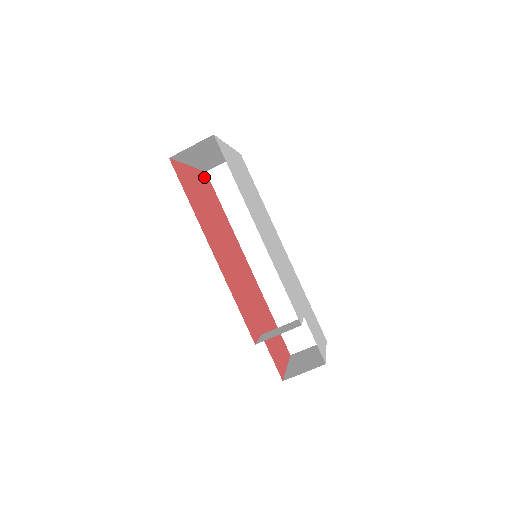
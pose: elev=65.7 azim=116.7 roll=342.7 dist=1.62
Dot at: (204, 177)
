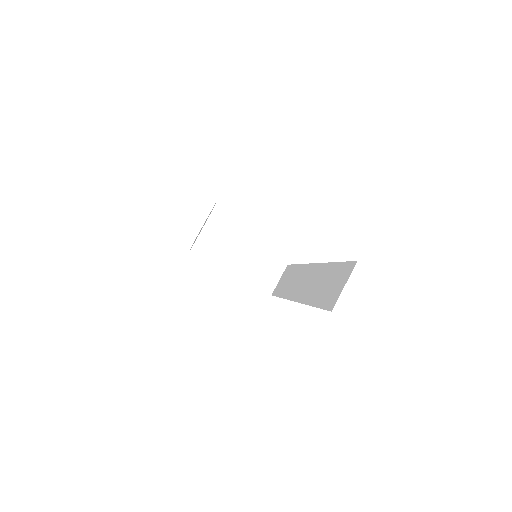
Dot at: occluded
